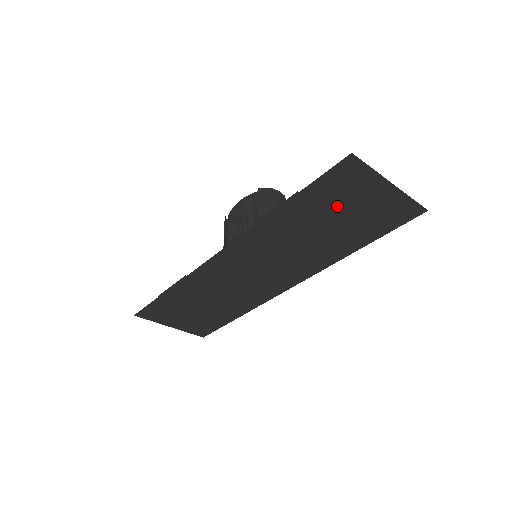
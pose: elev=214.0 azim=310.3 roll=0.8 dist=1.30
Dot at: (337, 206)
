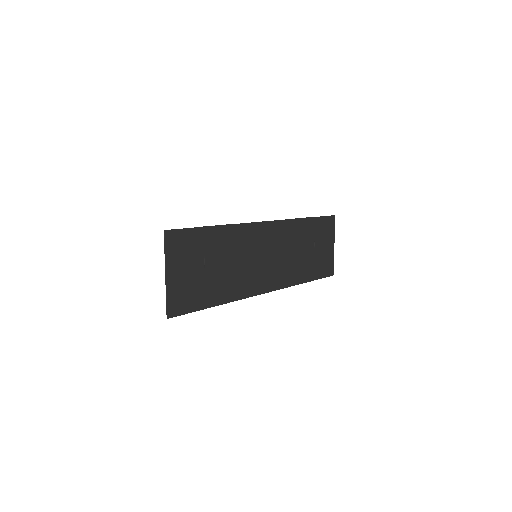
Dot at: (318, 240)
